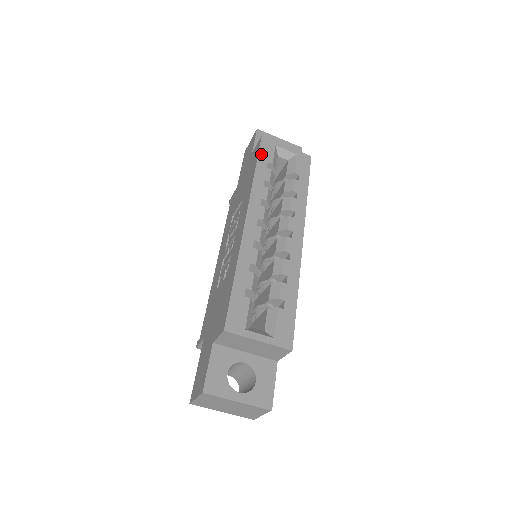
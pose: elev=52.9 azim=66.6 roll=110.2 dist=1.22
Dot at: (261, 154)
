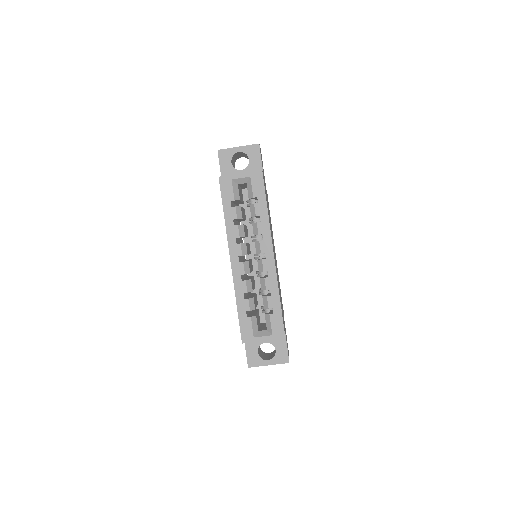
Dot at: (223, 196)
